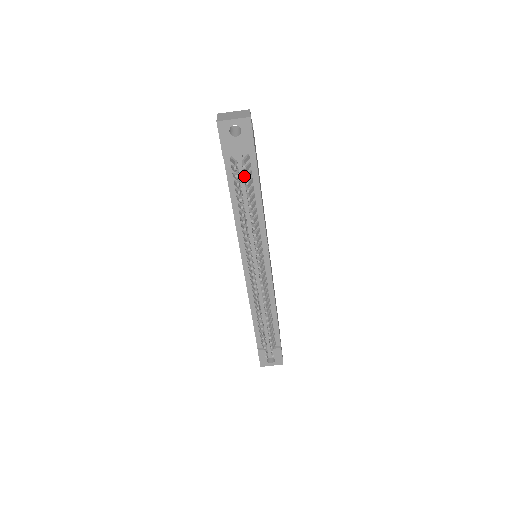
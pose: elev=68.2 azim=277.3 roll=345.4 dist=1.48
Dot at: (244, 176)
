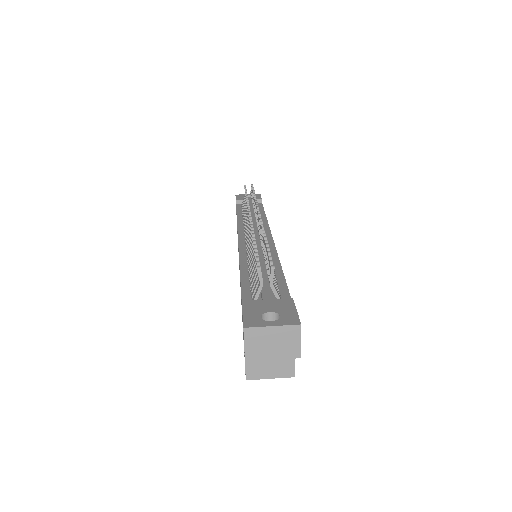
Dot at: (251, 187)
